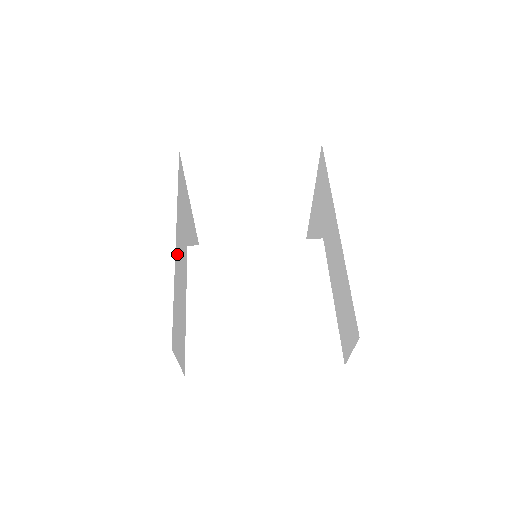
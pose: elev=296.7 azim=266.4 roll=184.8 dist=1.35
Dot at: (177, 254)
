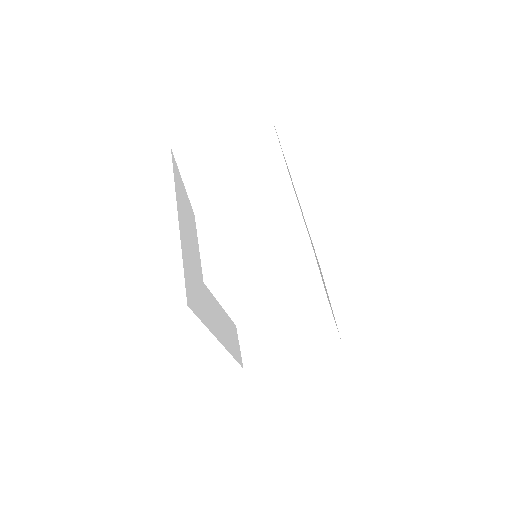
Dot at: (221, 338)
